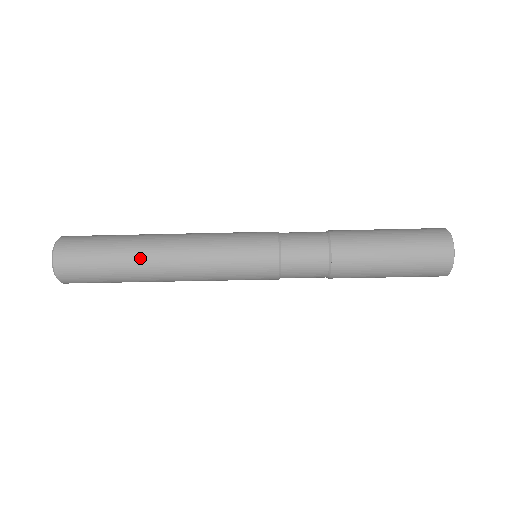
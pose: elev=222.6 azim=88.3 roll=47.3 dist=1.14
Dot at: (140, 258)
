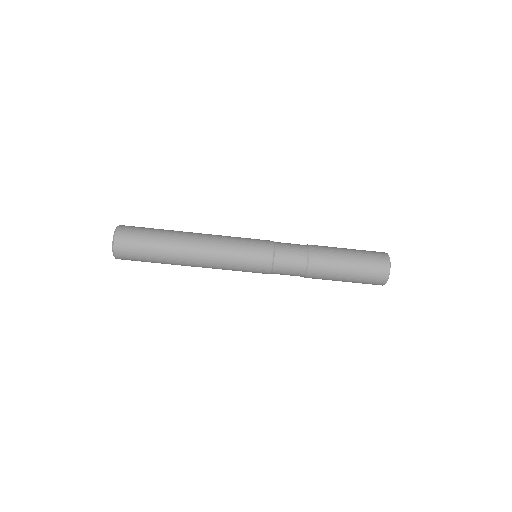
Dot at: (177, 240)
